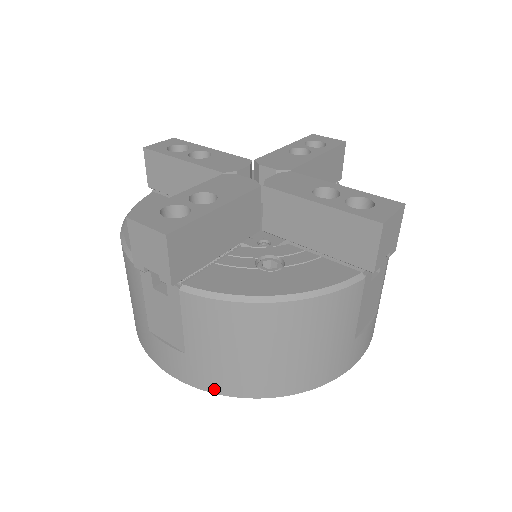
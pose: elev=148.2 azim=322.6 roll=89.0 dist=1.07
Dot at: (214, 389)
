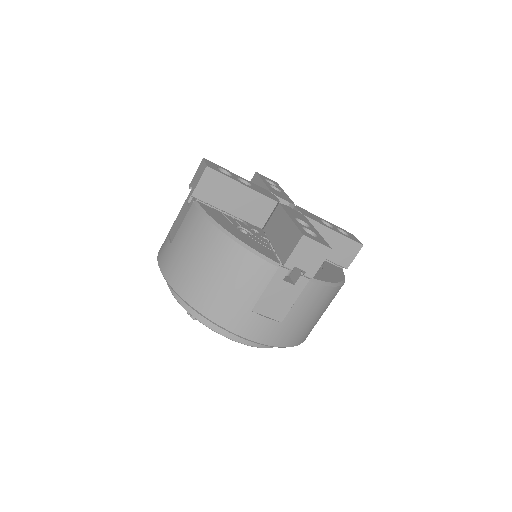
Dot at: (283, 344)
